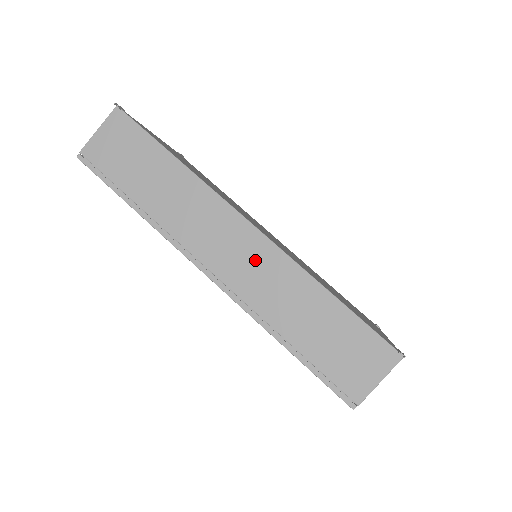
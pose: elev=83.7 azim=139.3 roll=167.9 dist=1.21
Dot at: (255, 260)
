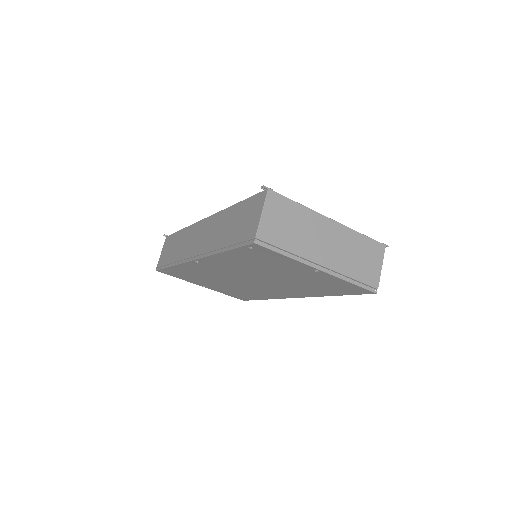
Dot at: (207, 230)
